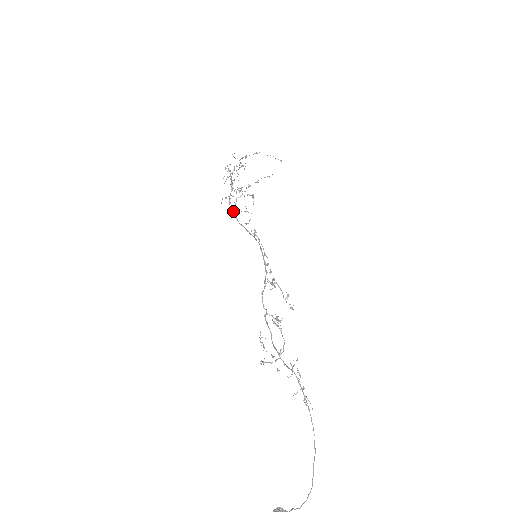
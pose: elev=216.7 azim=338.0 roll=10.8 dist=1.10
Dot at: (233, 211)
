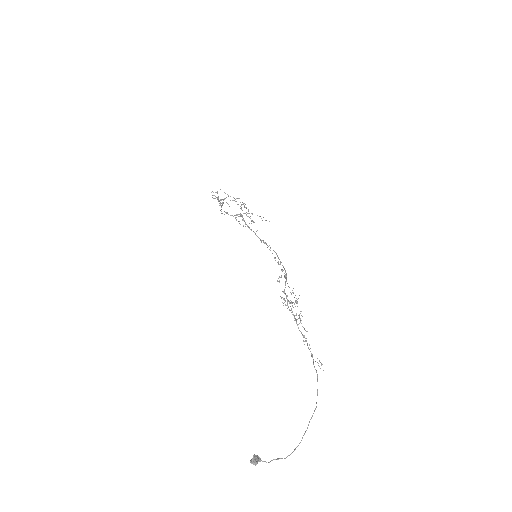
Dot at: occluded
